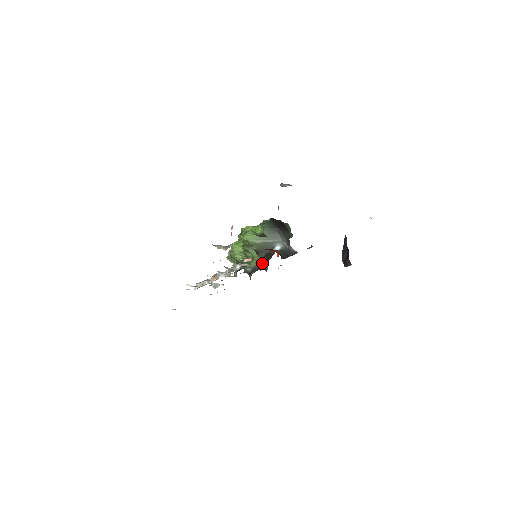
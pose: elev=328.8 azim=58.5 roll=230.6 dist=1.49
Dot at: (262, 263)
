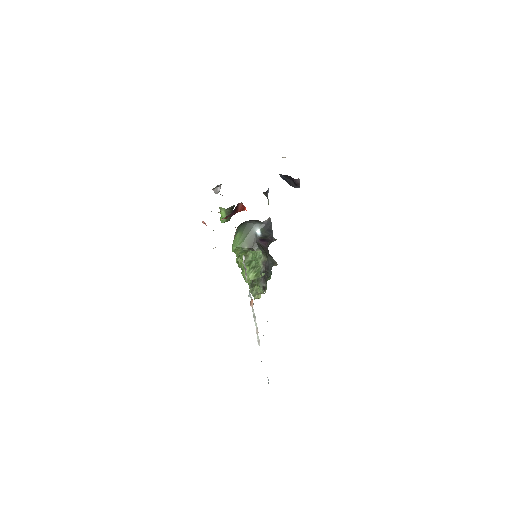
Dot at: (261, 251)
